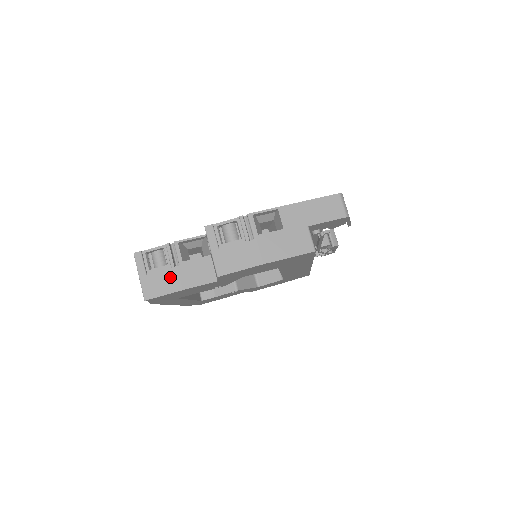
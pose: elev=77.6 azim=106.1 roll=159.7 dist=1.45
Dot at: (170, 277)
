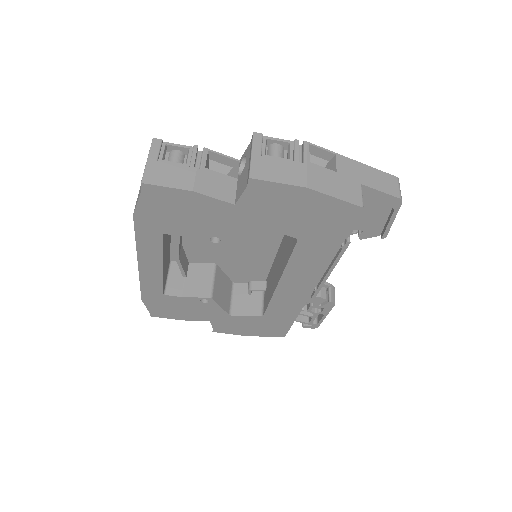
Dot at: (184, 174)
